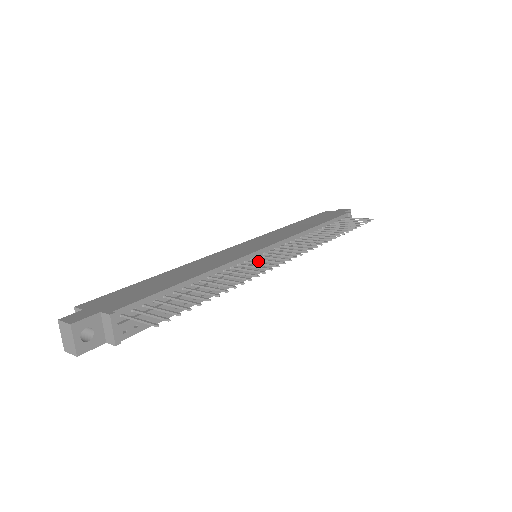
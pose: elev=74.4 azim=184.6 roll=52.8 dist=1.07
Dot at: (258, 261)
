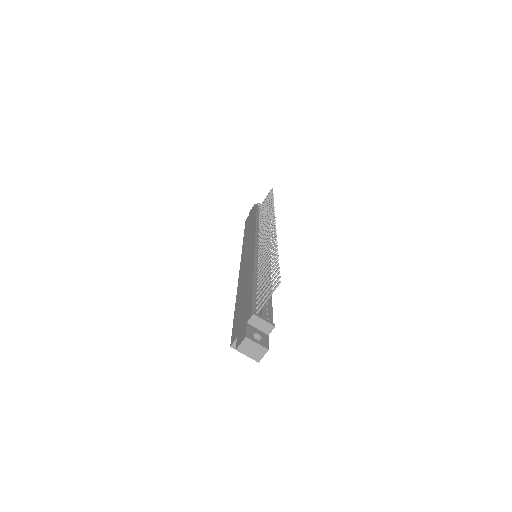
Dot at: occluded
